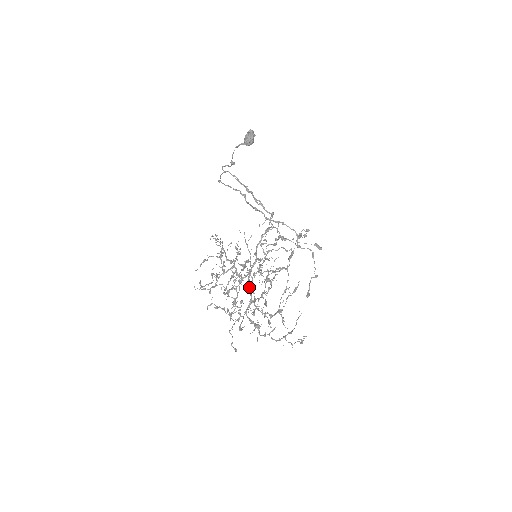
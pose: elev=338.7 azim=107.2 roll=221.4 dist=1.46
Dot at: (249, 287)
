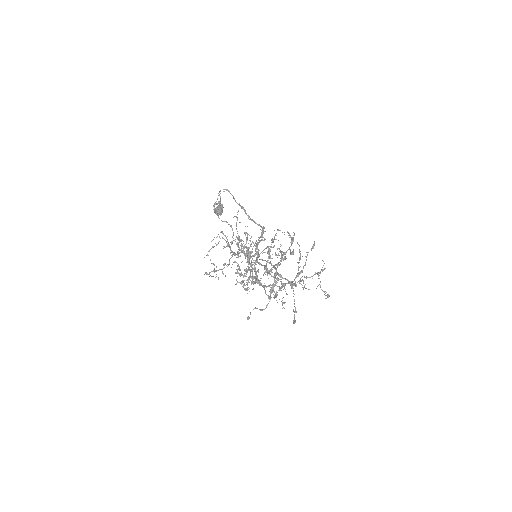
Dot at: occluded
